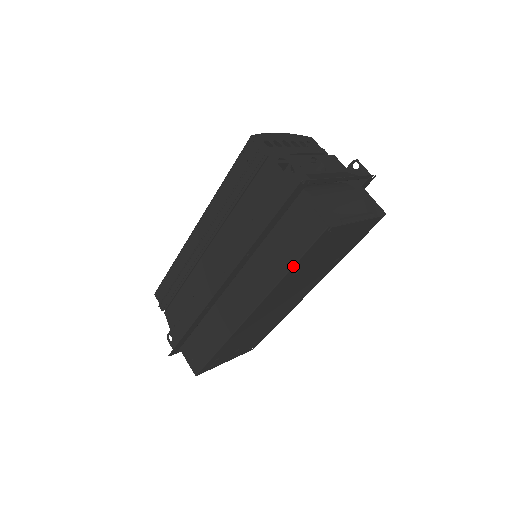
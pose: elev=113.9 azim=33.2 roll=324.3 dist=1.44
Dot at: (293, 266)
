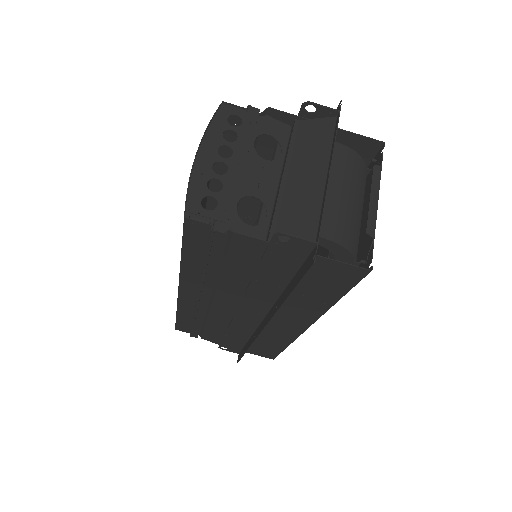
Dot at: occluded
